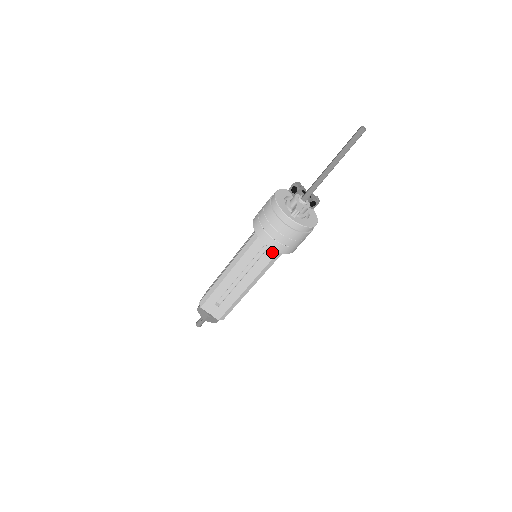
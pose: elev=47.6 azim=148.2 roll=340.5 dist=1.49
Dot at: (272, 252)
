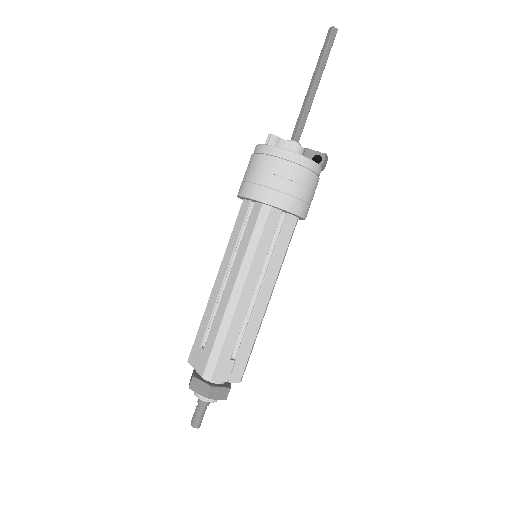
Dot at: (255, 213)
